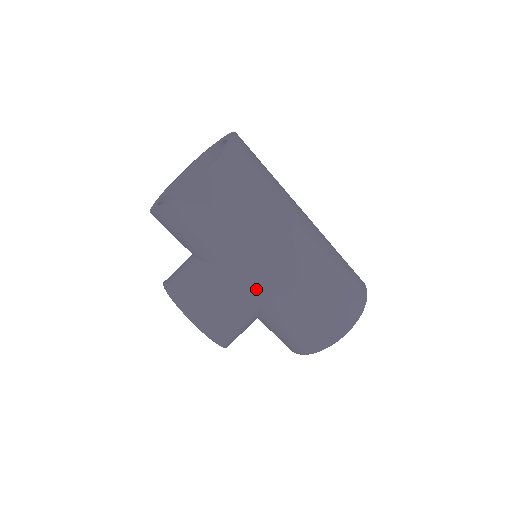
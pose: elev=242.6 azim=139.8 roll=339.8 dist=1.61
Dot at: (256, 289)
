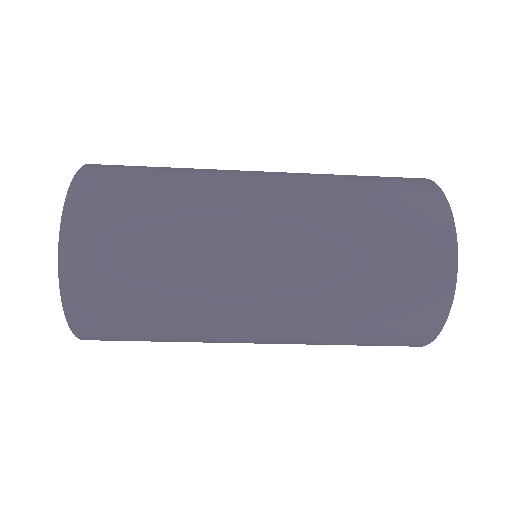
Dot at: occluded
